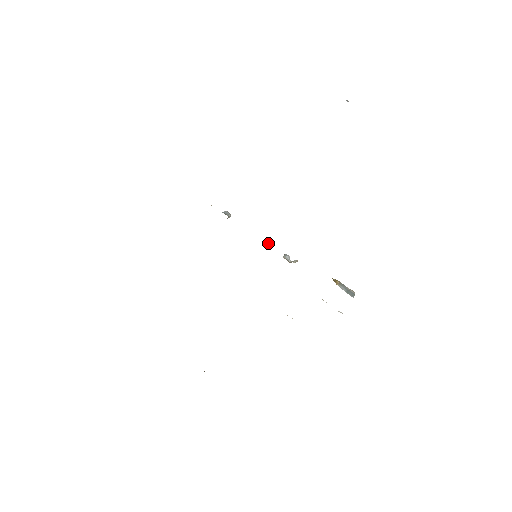
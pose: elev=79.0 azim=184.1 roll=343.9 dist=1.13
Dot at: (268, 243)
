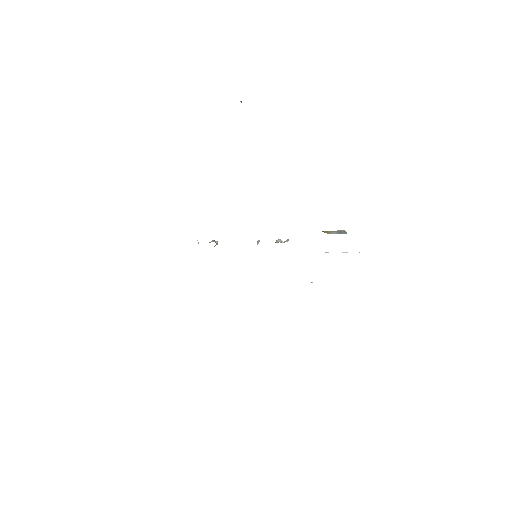
Dot at: (258, 241)
